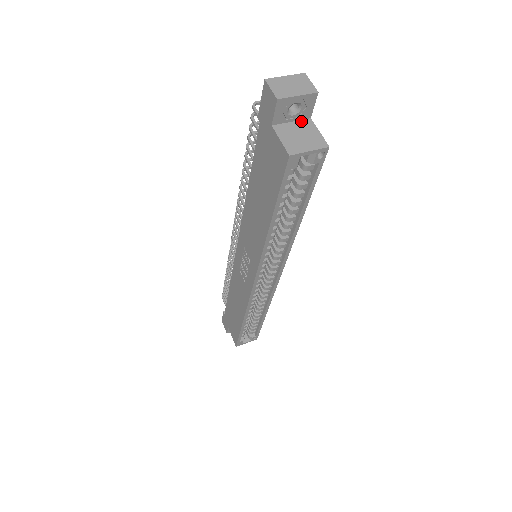
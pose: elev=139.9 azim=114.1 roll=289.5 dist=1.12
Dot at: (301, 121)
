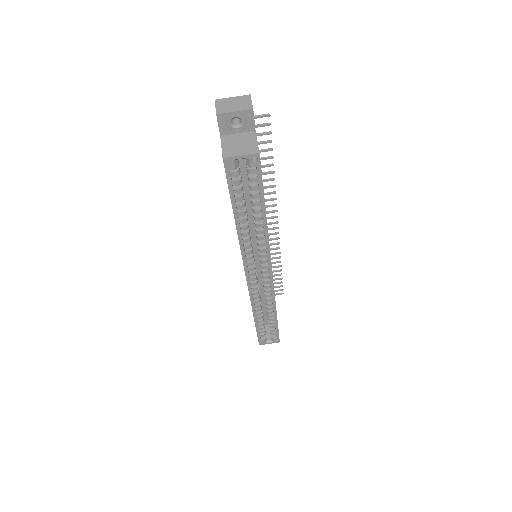
Dot at: (246, 133)
